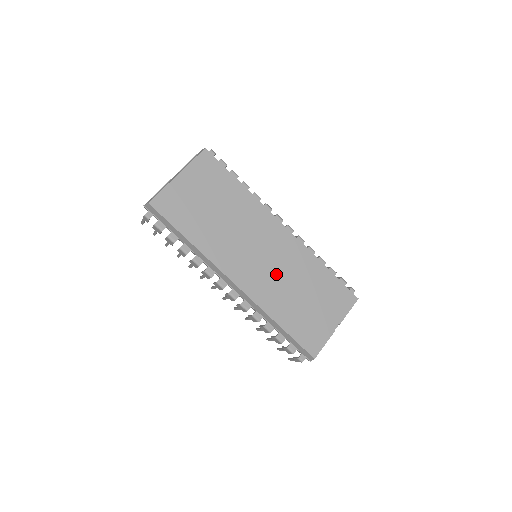
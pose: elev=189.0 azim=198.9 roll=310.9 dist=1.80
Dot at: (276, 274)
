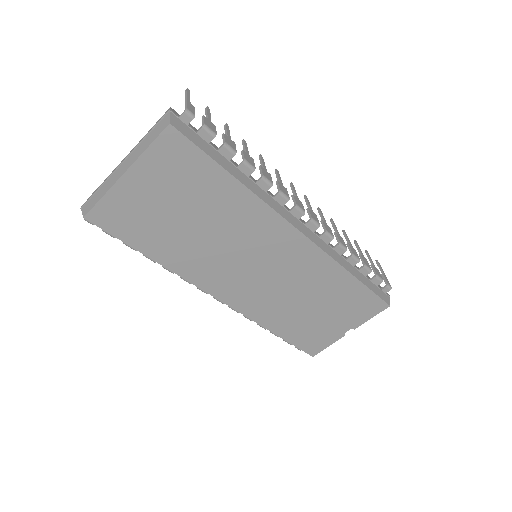
Dot at: (278, 288)
